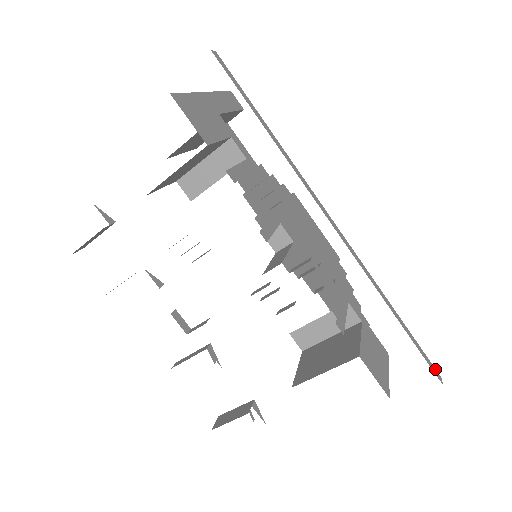
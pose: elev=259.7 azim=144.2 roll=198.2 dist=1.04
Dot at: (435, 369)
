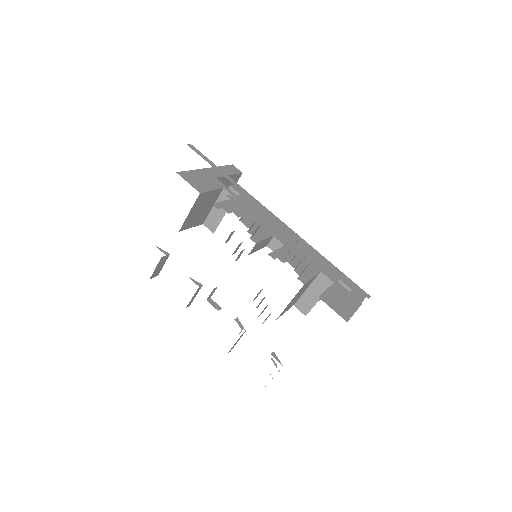
Dot at: (364, 291)
